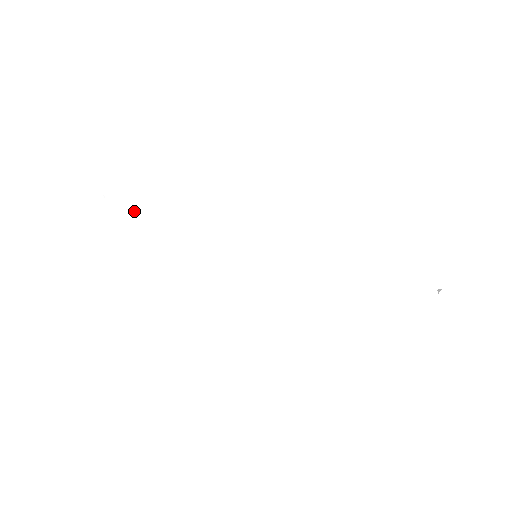
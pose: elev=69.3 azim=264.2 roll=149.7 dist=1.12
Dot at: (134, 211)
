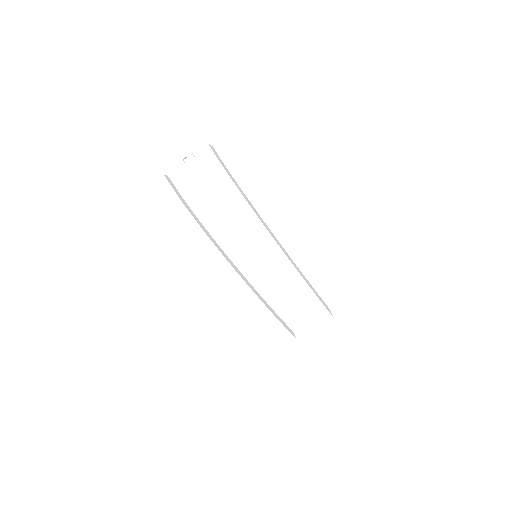
Dot at: (232, 187)
